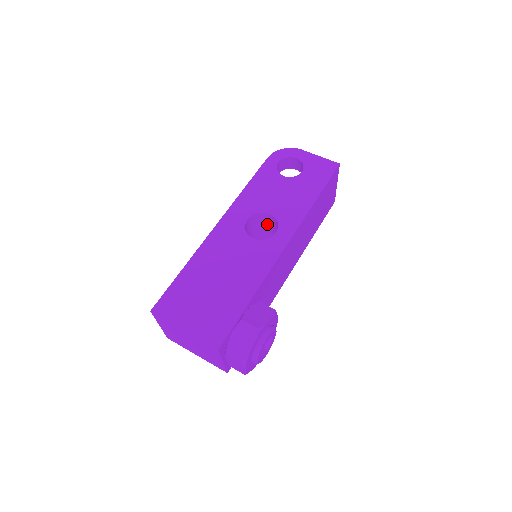
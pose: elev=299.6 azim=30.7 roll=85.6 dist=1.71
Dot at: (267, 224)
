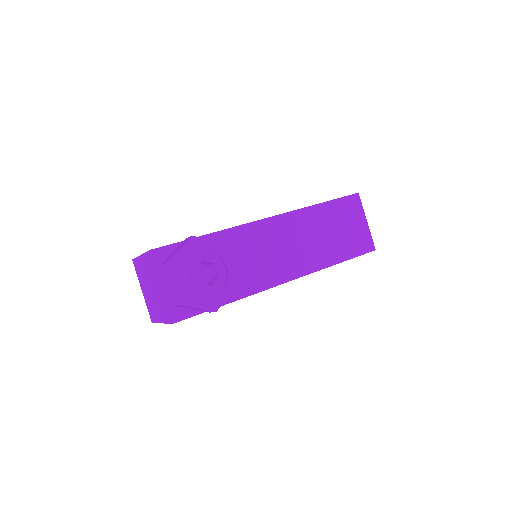
Dot at: occluded
